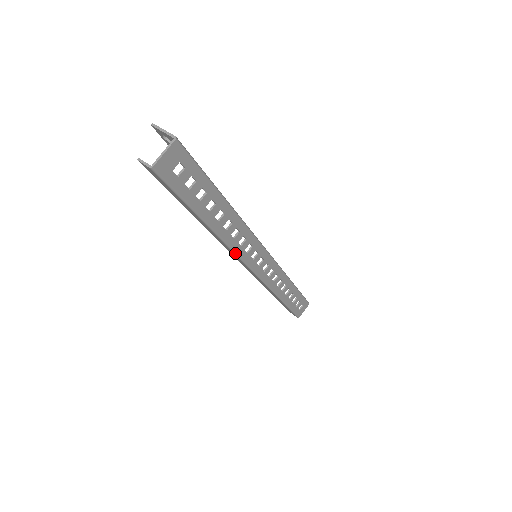
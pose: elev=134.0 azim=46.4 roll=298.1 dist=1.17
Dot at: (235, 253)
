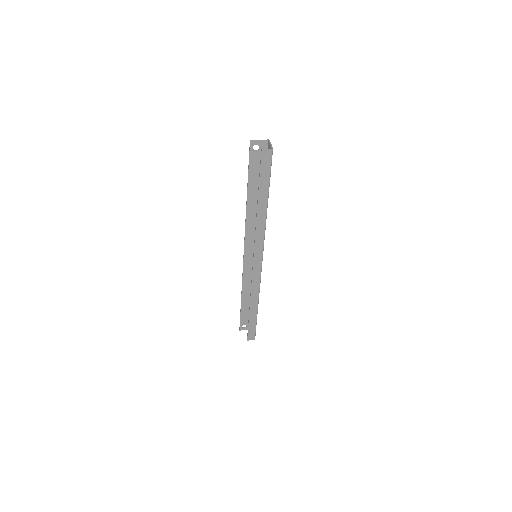
Dot at: (264, 238)
